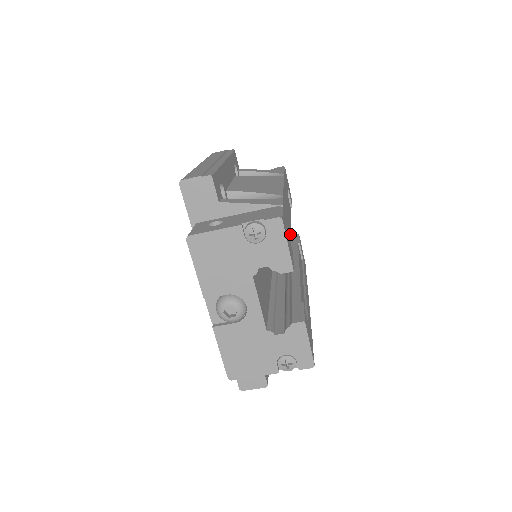
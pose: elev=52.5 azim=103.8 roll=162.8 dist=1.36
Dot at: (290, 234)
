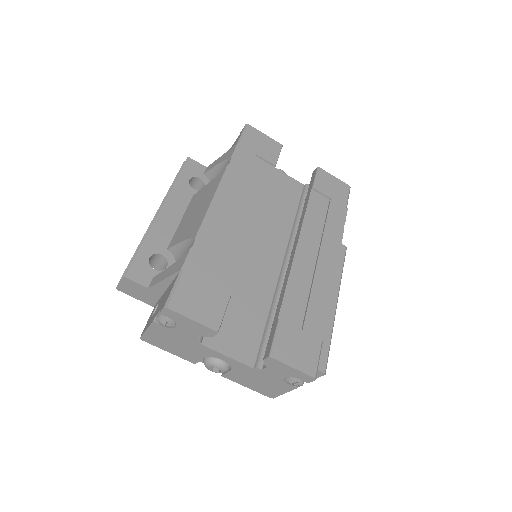
Dot at: (244, 246)
